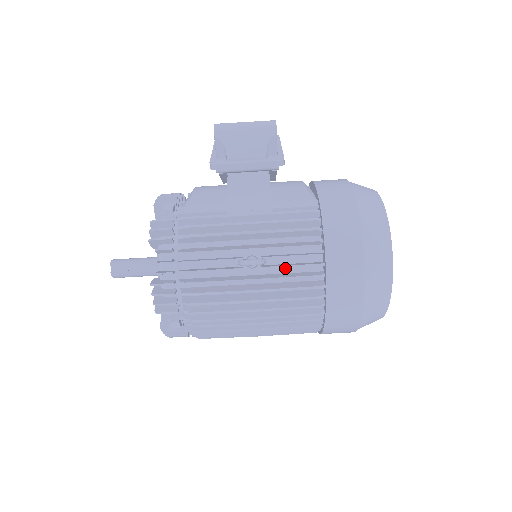
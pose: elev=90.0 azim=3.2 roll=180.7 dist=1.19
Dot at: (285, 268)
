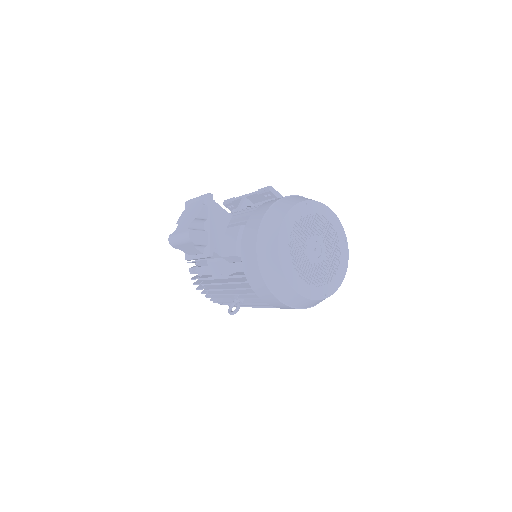
Dot at: occluded
